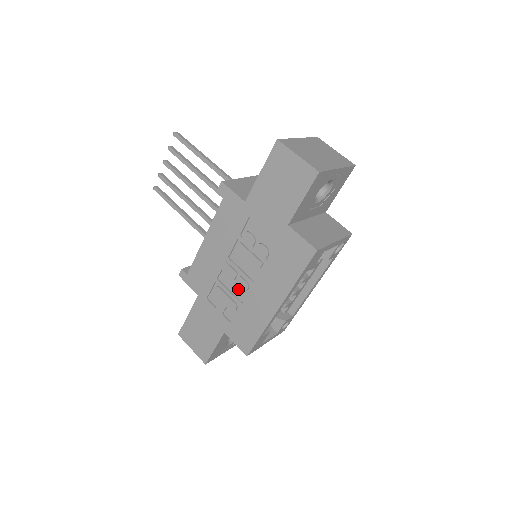
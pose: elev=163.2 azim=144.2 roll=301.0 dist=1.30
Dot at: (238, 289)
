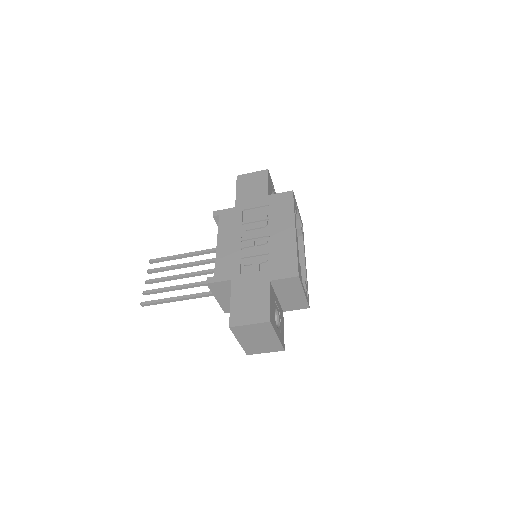
Dot at: (261, 248)
